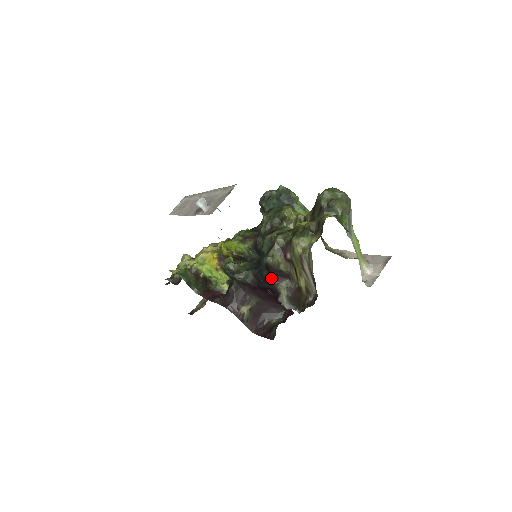
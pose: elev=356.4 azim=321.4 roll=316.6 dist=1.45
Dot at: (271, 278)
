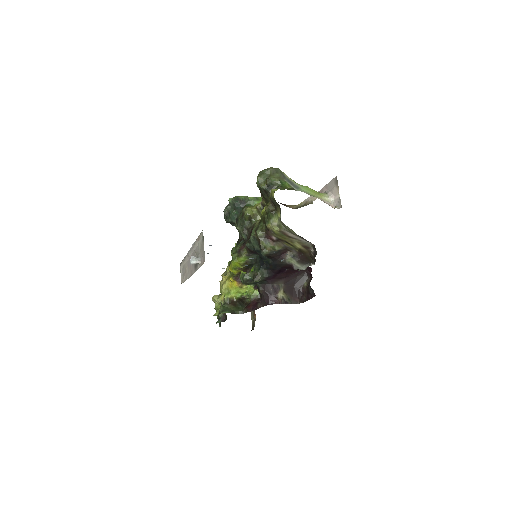
Dot at: (277, 261)
